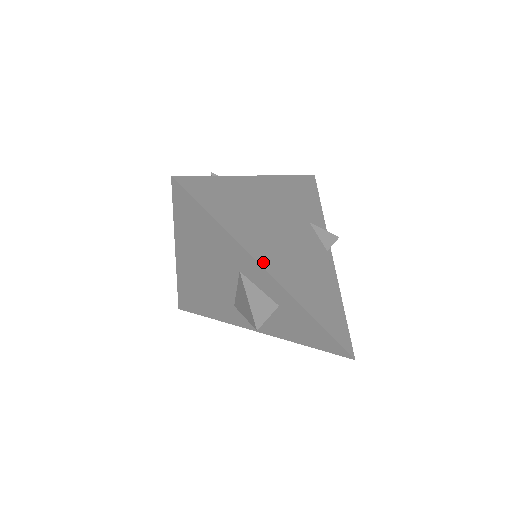
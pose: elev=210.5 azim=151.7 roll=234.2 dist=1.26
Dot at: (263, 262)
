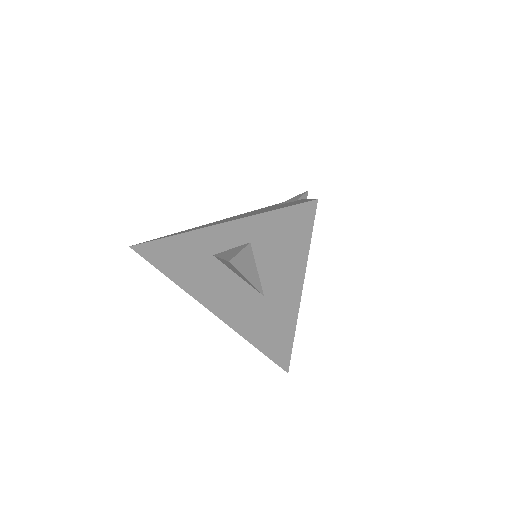
Dot at: occluded
